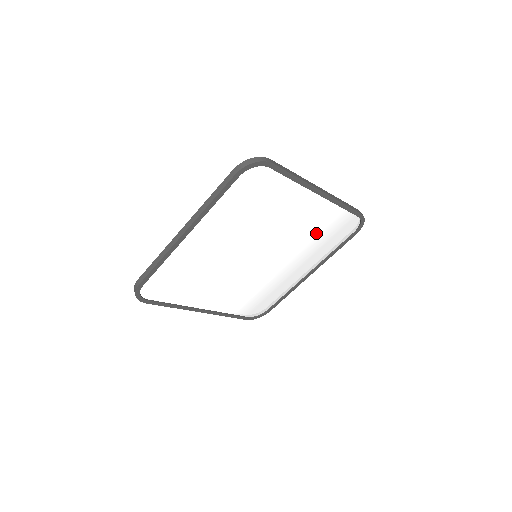
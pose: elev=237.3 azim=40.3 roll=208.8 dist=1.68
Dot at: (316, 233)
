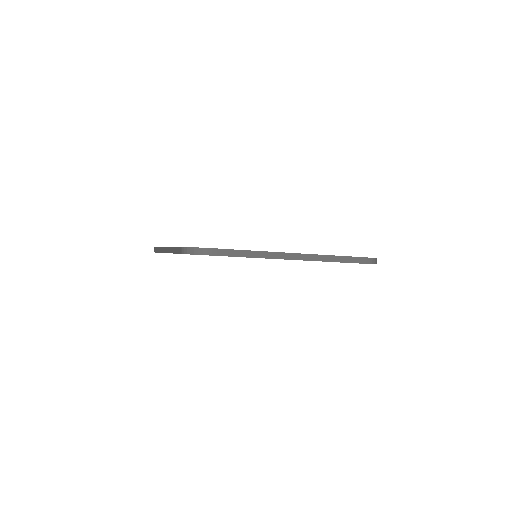
Dot at: occluded
